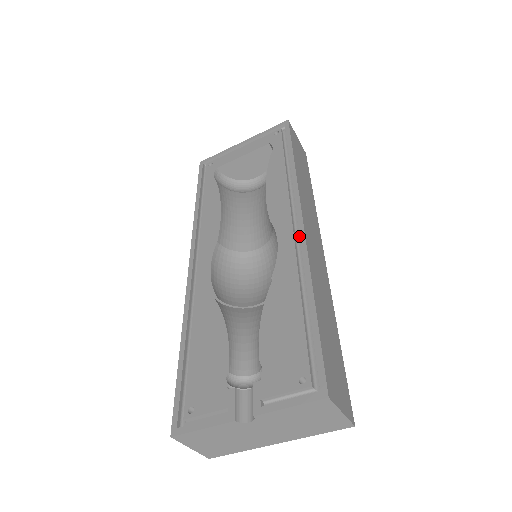
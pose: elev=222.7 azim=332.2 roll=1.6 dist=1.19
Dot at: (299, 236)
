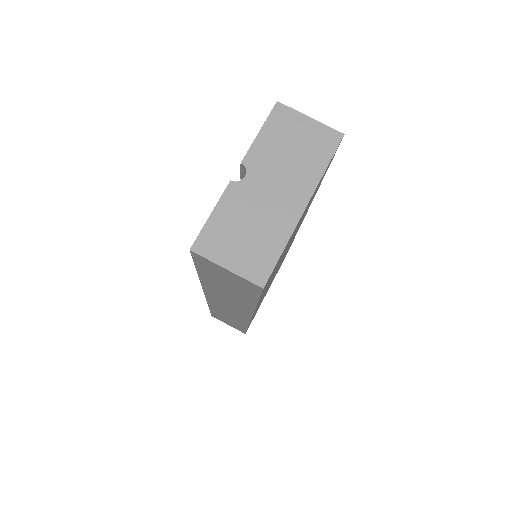
Dot at: occluded
